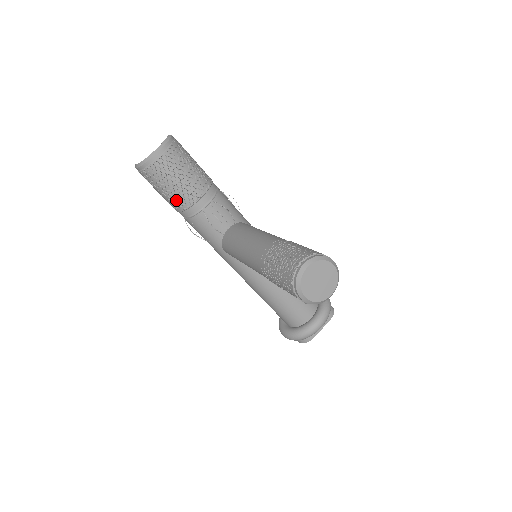
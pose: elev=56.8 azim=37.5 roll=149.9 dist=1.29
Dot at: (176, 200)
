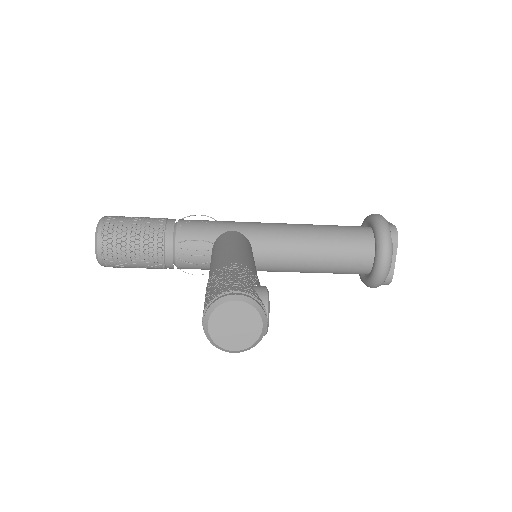
Dot at: (150, 266)
